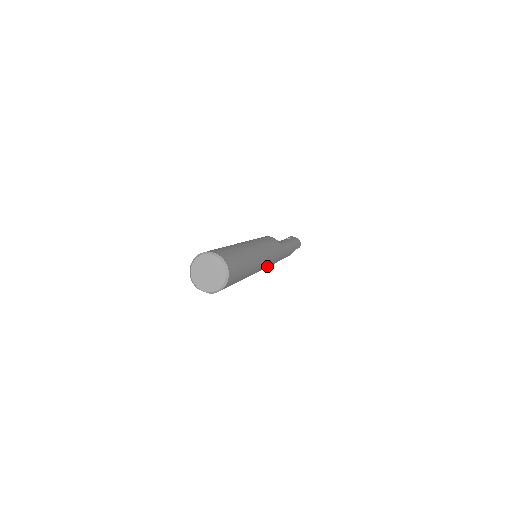
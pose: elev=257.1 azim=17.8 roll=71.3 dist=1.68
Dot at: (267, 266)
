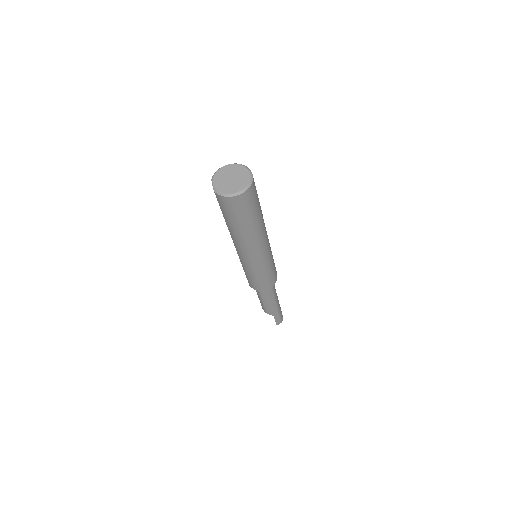
Dot at: (253, 272)
